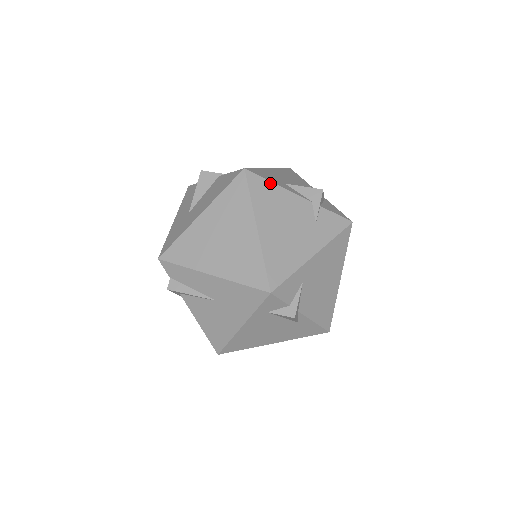
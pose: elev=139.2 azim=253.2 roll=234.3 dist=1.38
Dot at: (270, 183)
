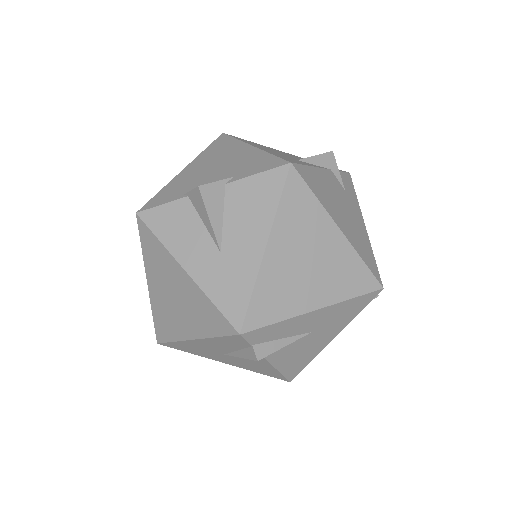
Dot at: (309, 168)
